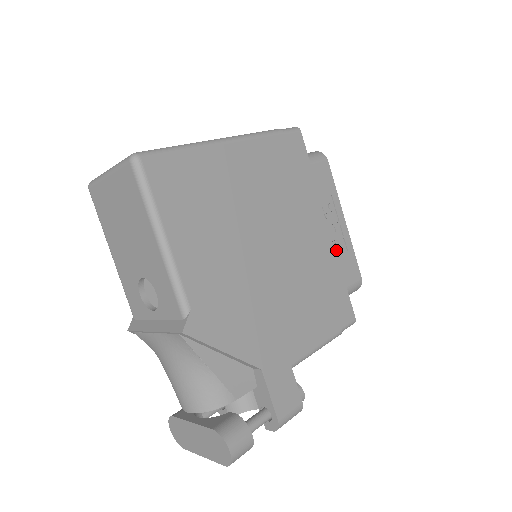
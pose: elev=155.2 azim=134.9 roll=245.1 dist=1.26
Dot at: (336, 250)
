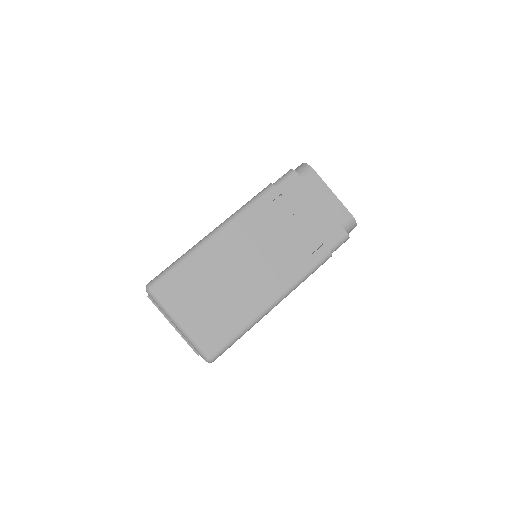
Dot at: occluded
